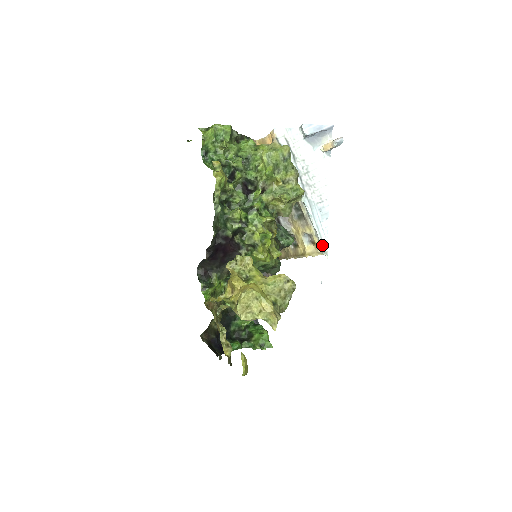
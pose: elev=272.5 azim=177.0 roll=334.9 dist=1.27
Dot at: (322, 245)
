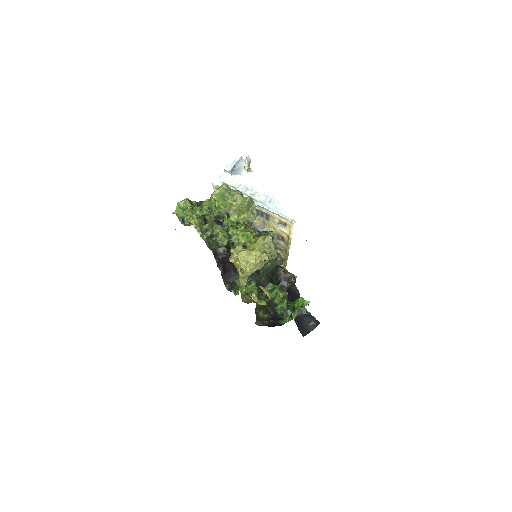
Dot at: (287, 218)
